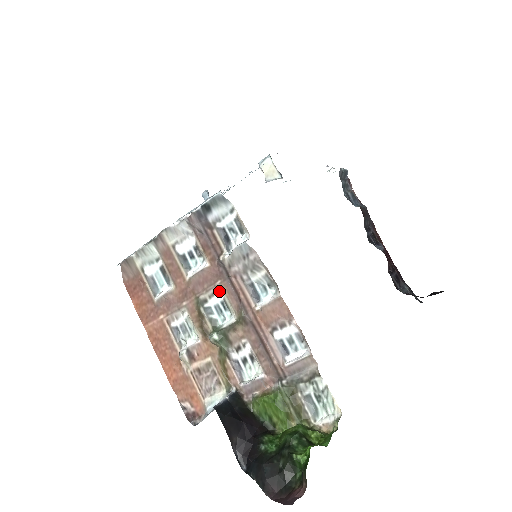
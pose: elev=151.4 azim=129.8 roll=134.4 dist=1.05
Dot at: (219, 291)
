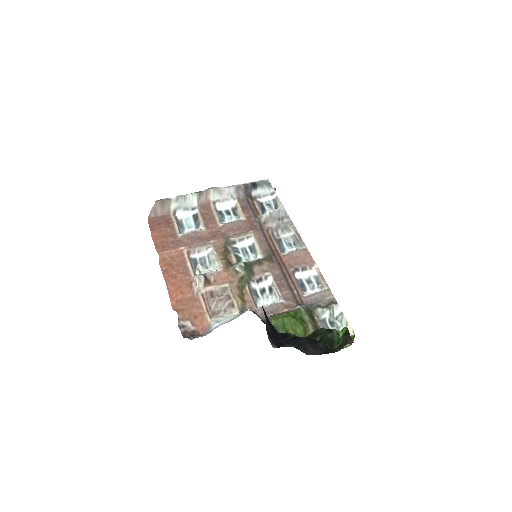
Dot at: (250, 237)
